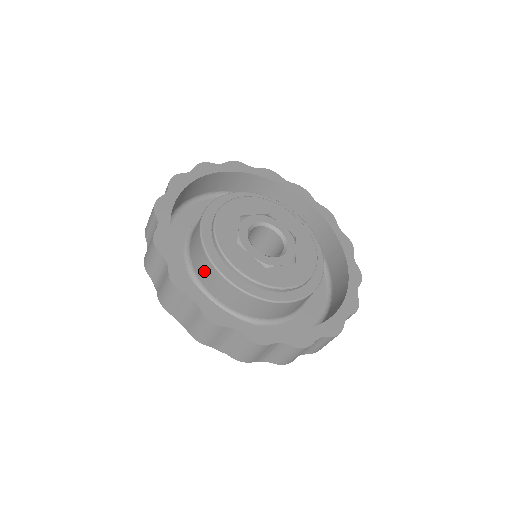
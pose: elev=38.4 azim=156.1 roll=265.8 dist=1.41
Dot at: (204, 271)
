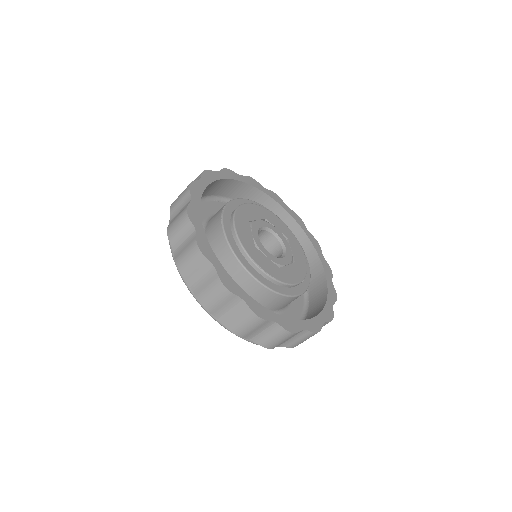
Dot at: (230, 272)
